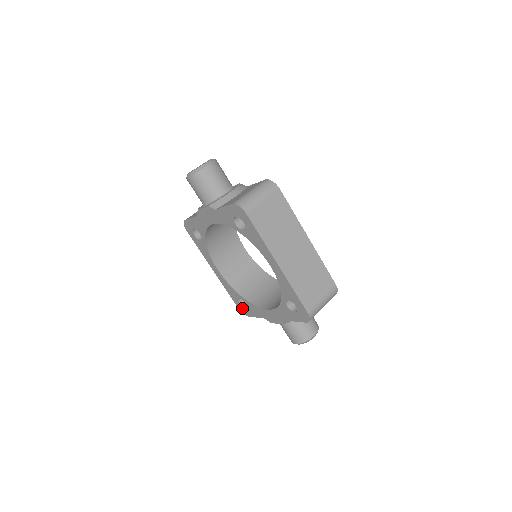
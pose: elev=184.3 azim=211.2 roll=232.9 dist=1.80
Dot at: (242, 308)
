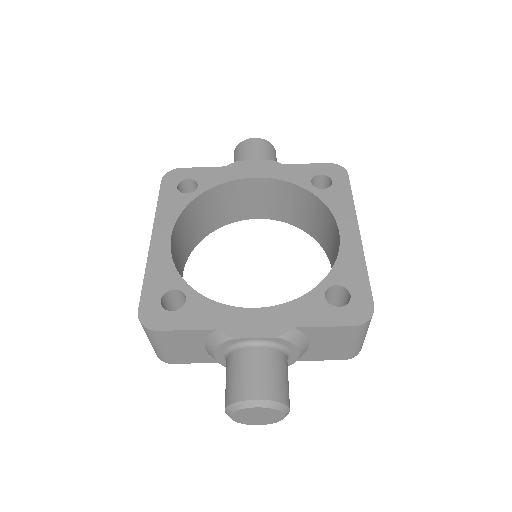
Dot at: (156, 311)
